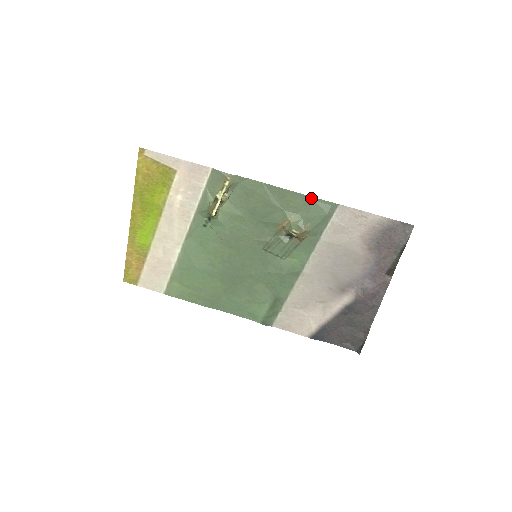
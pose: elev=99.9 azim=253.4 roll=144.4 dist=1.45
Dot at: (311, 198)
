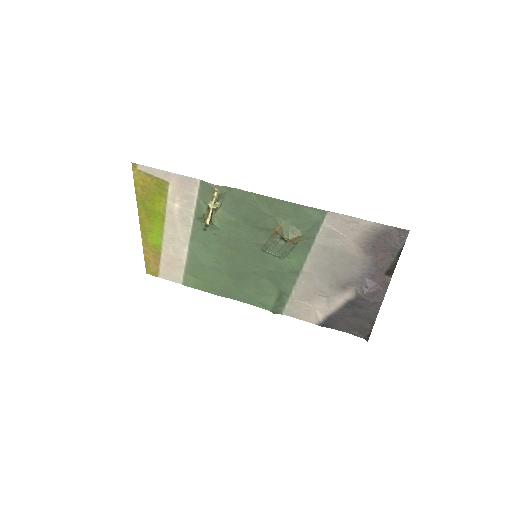
Dot at: (299, 206)
